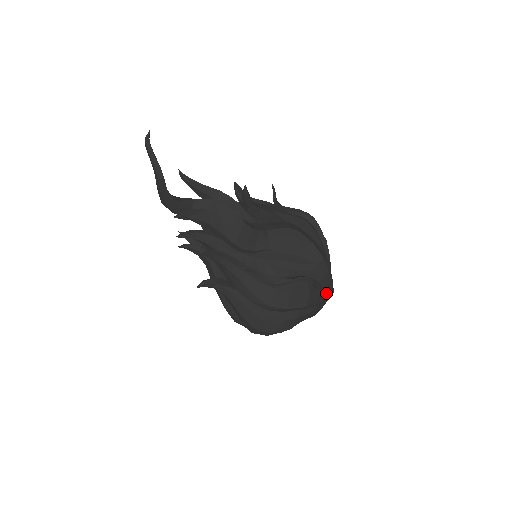
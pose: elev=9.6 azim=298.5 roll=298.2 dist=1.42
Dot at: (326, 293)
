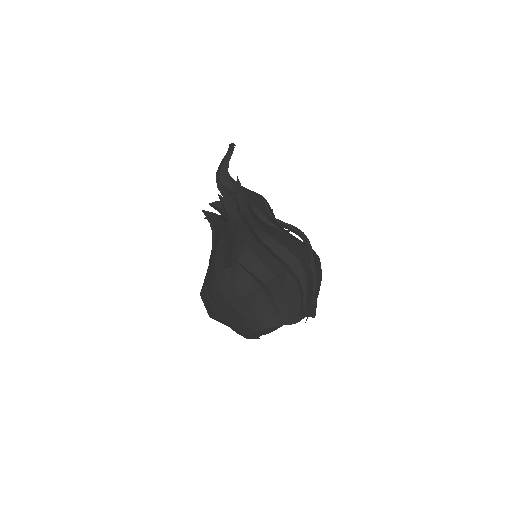
Dot at: (312, 294)
